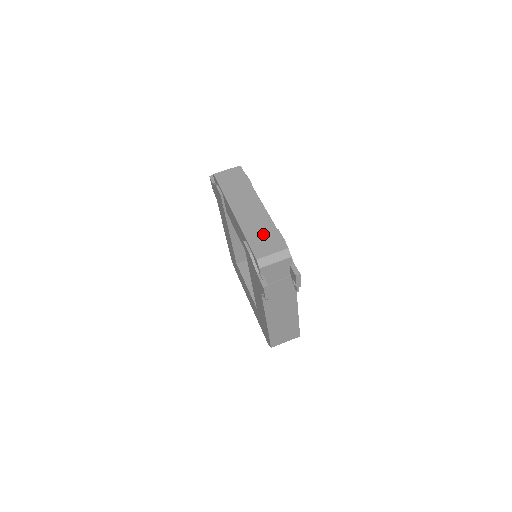
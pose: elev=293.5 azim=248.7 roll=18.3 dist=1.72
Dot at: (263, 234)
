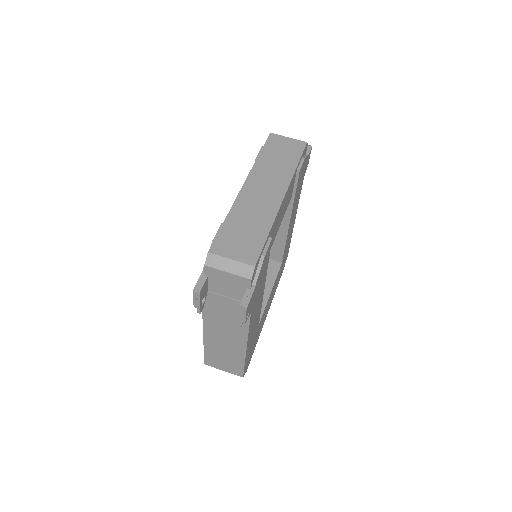
Dot at: (247, 230)
